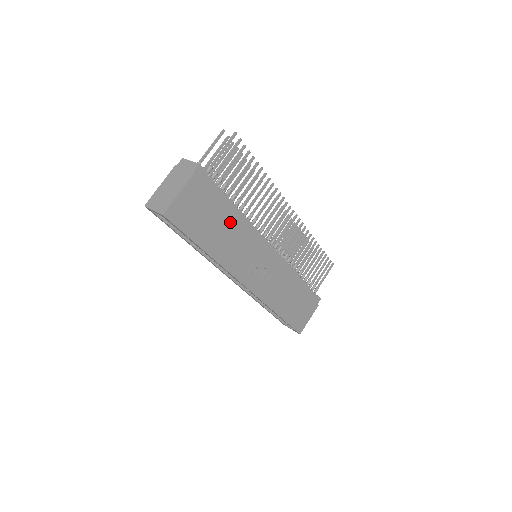
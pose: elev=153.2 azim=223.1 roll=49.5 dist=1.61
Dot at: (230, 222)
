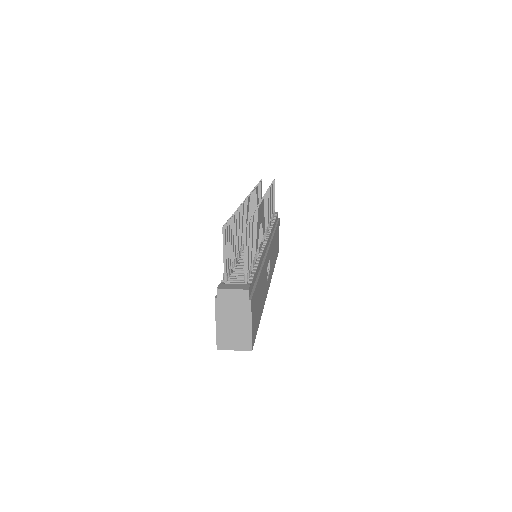
Dot at: (261, 279)
